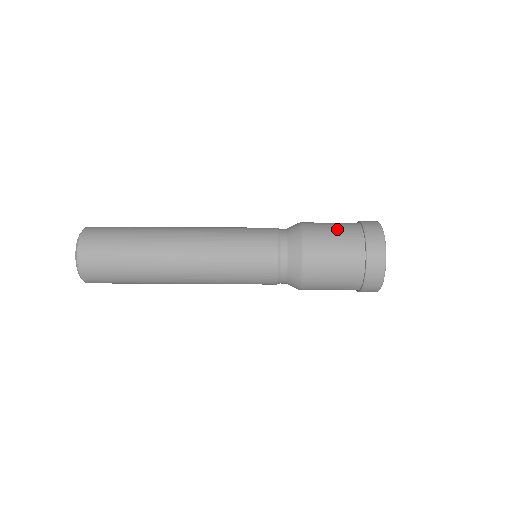
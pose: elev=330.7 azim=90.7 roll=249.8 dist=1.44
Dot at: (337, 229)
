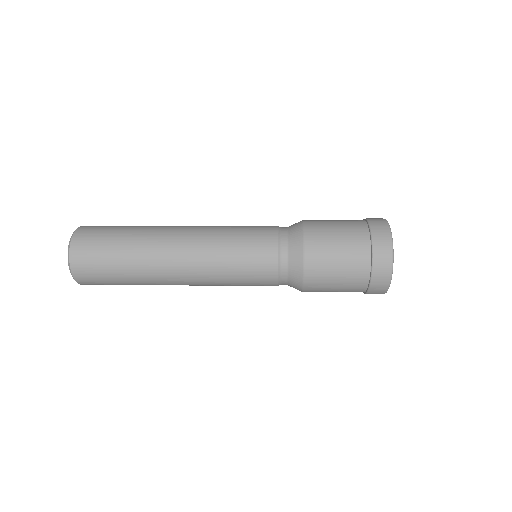
Dot at: (343, 246)
